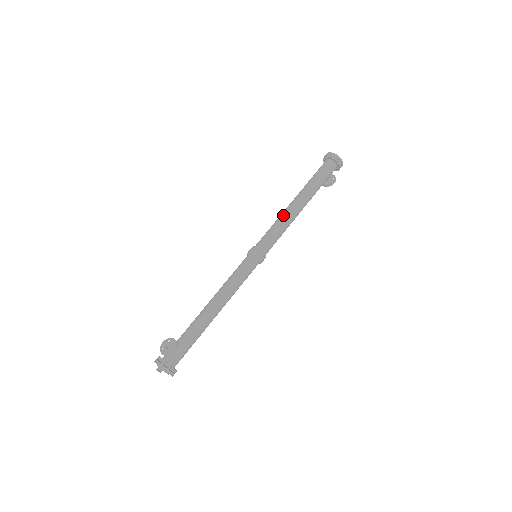
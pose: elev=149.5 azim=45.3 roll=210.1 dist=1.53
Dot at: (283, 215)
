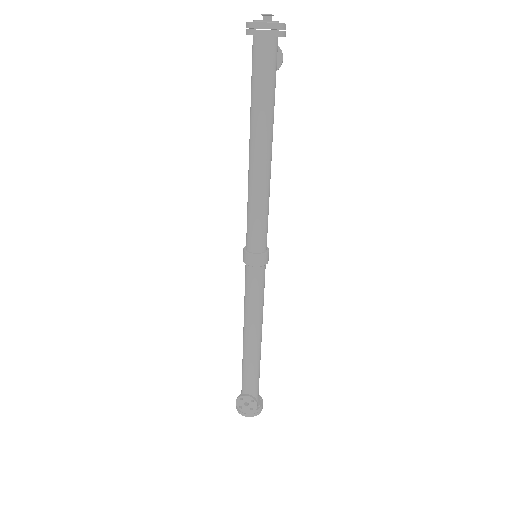
Dot at: (256, 188)
